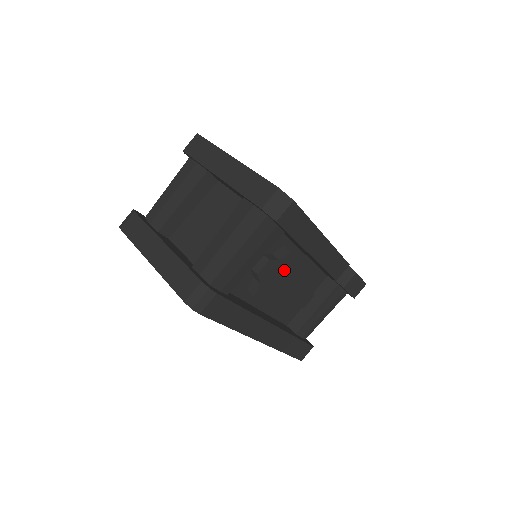
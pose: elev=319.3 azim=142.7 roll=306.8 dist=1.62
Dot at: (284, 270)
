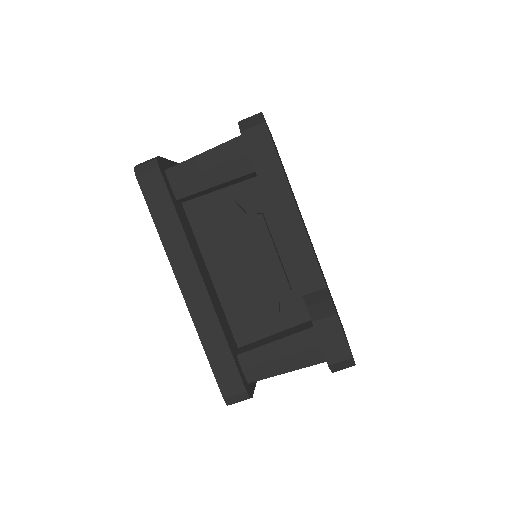
Dot at: (248, 233)
